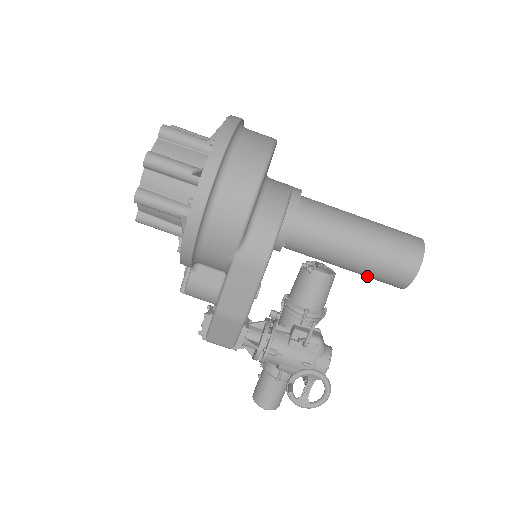
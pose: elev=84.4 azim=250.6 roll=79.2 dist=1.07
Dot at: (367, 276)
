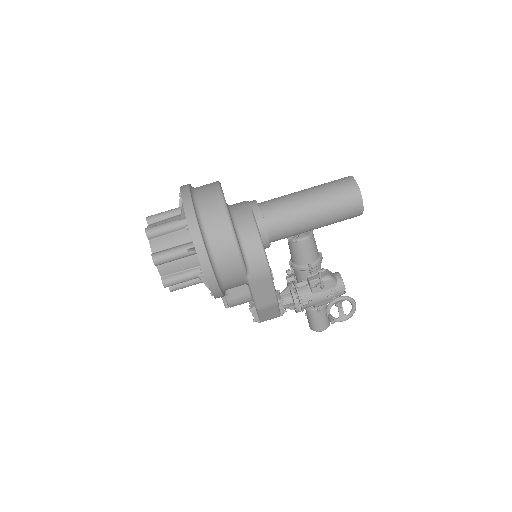
Dot at: (333, 223)
